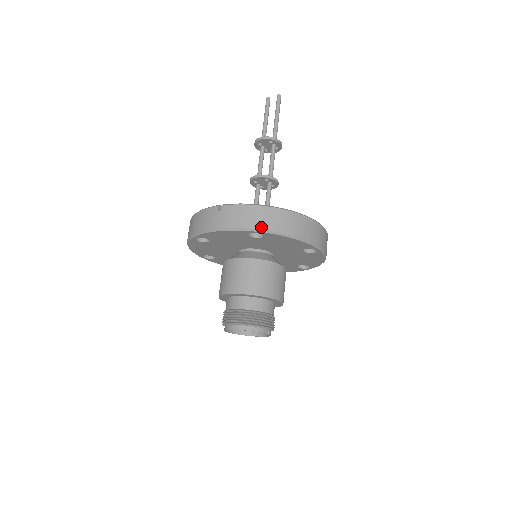
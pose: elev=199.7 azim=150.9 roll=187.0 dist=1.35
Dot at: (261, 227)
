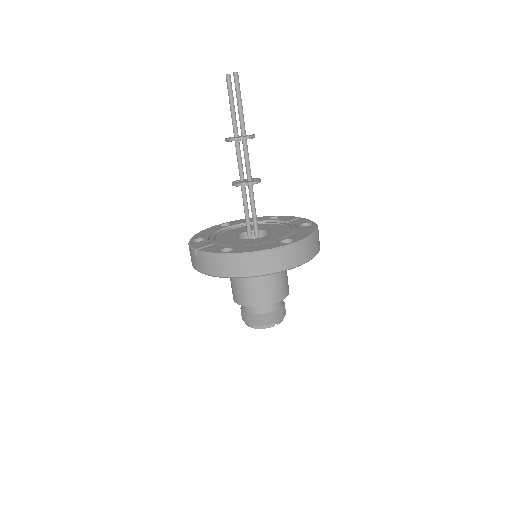
Dot at: (228, 275)
